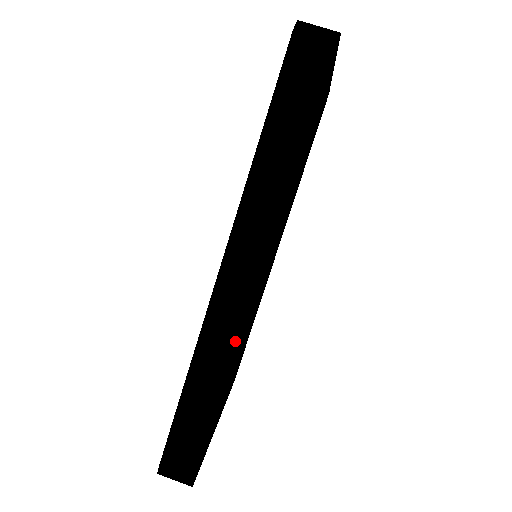
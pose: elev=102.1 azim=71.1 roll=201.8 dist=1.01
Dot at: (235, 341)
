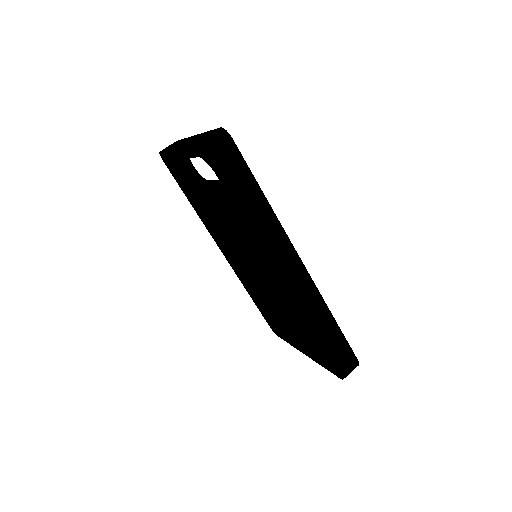
Dot at: (317, 293)
